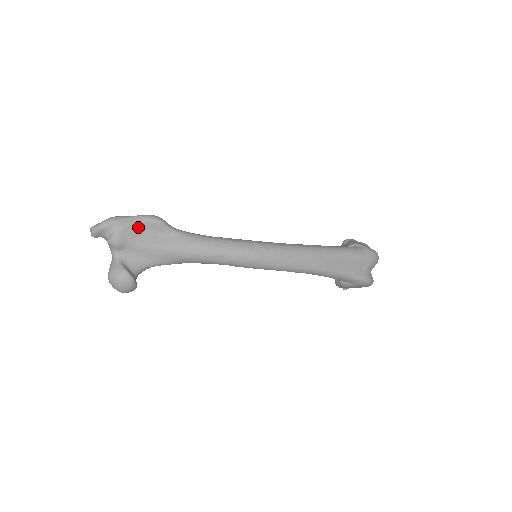
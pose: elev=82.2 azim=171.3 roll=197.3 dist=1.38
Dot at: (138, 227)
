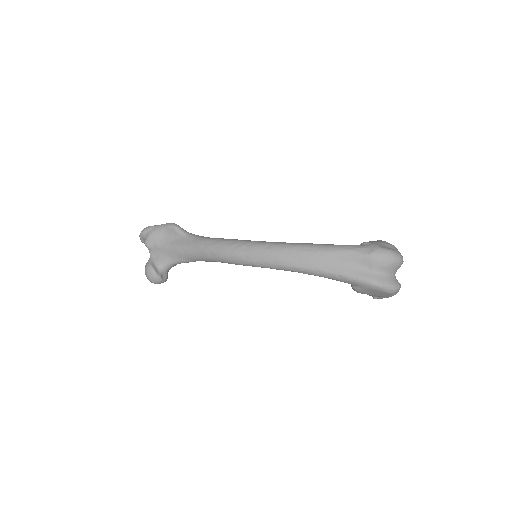
Dot at: (161, 232)
